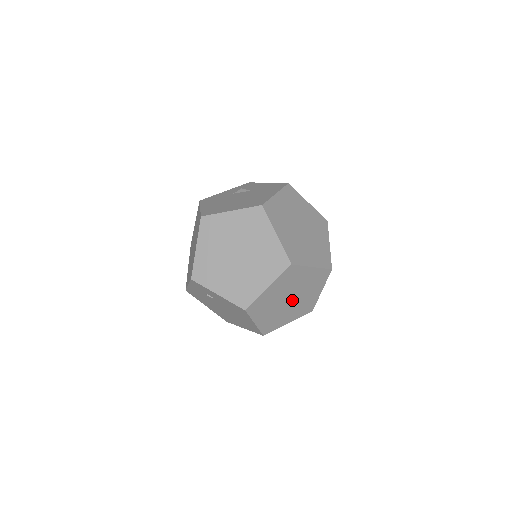
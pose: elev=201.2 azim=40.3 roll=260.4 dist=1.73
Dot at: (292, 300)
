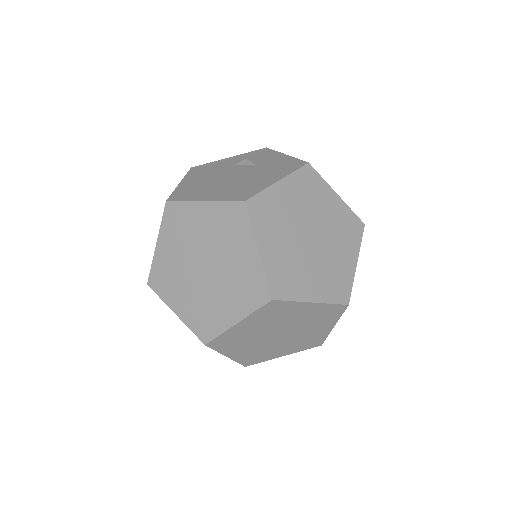
Dot at: (284, 335)
